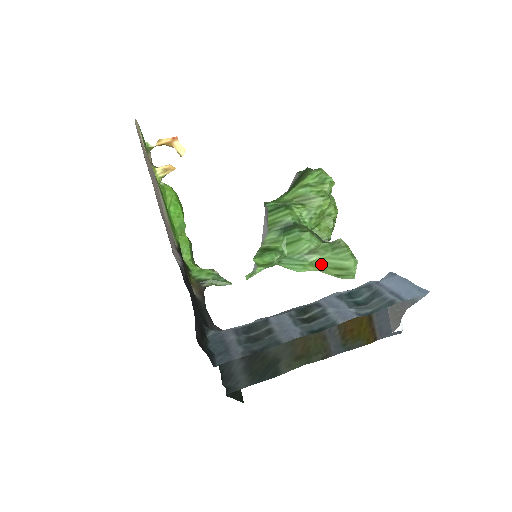
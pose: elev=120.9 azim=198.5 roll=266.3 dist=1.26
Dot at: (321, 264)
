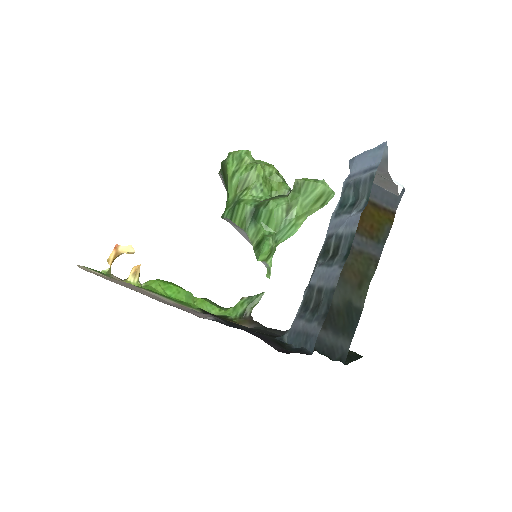
Dot at: (303, 211)
